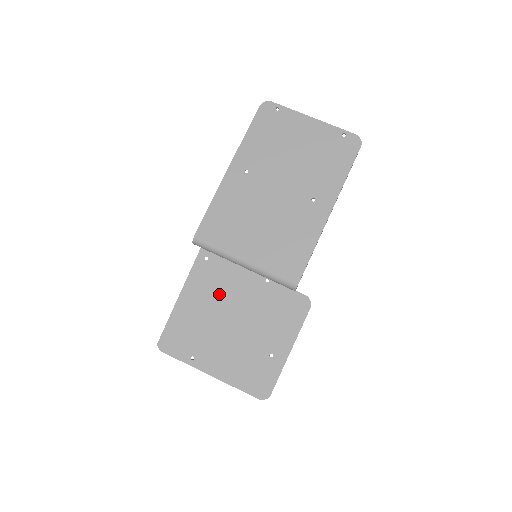
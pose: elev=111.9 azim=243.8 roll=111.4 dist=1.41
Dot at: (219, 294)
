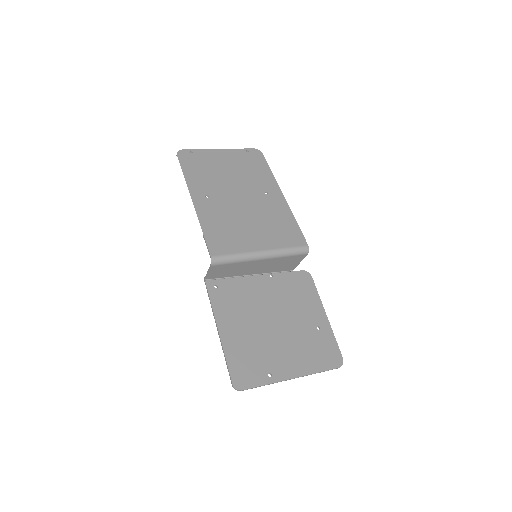
Dot at: (247, 308)
